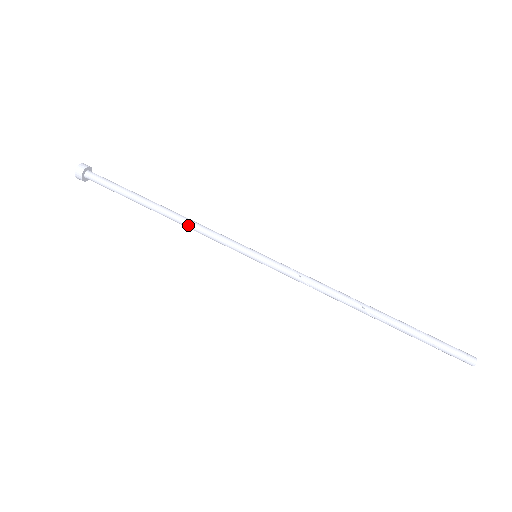
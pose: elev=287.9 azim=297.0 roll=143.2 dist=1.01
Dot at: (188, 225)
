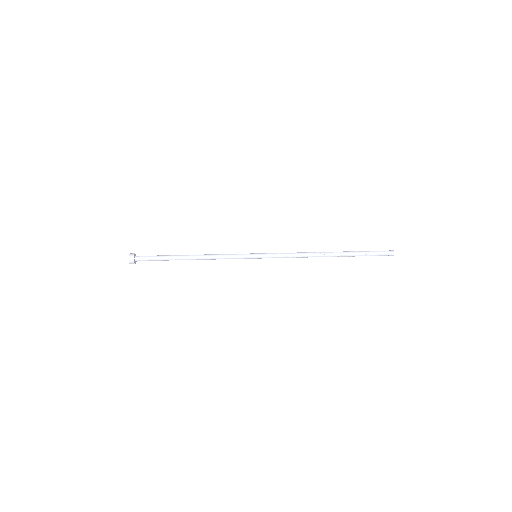
Dot at: (210, 259)
